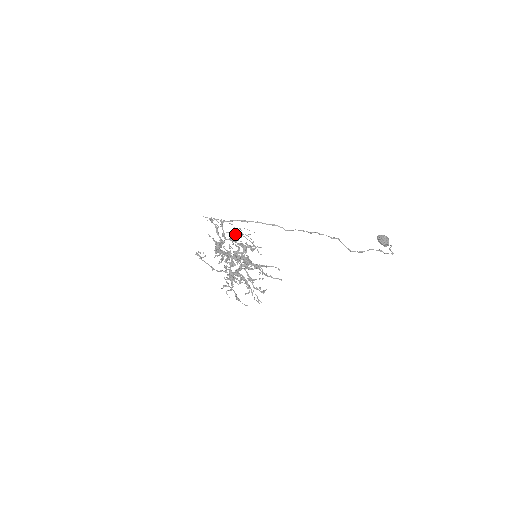
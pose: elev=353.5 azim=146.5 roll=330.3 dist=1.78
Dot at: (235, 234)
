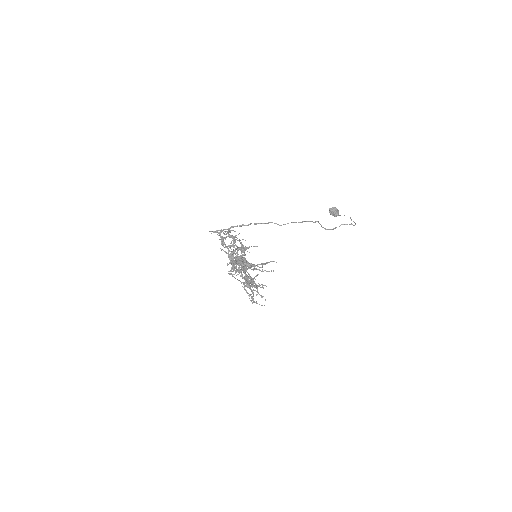
Dot at: (238, 240)
